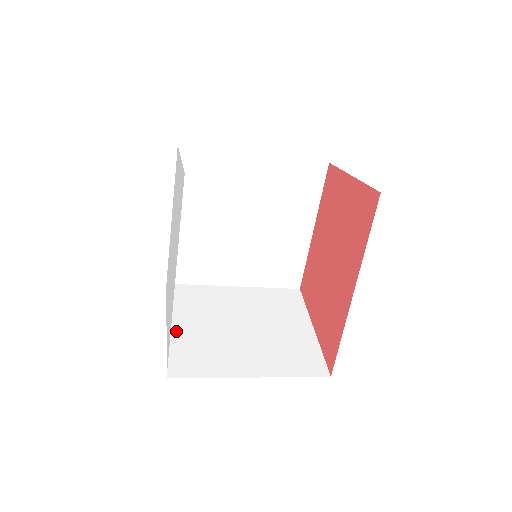
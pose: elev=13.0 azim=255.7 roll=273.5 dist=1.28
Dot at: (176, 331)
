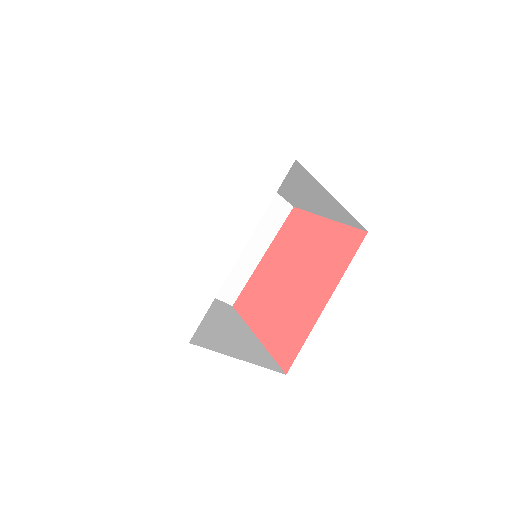
Dot at: occluded
